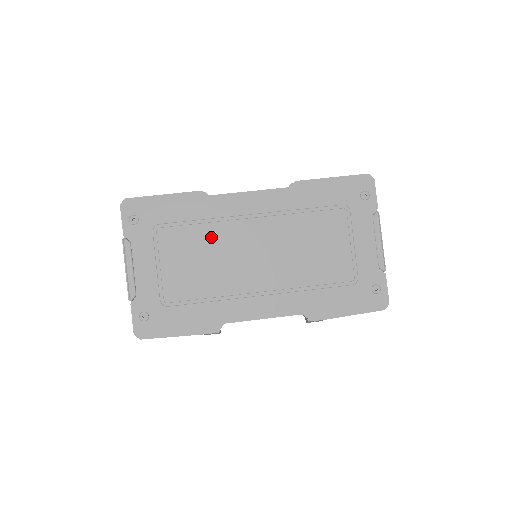
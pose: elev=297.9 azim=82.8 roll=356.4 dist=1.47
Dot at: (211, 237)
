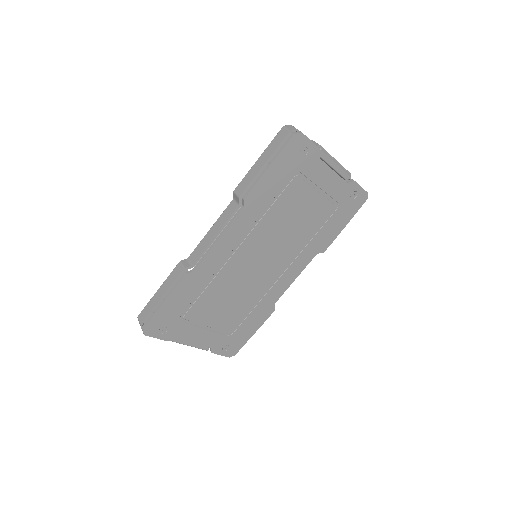
Dot at: (221, 285)
